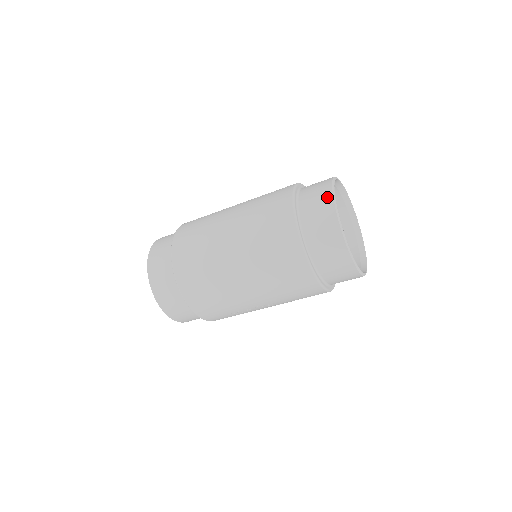
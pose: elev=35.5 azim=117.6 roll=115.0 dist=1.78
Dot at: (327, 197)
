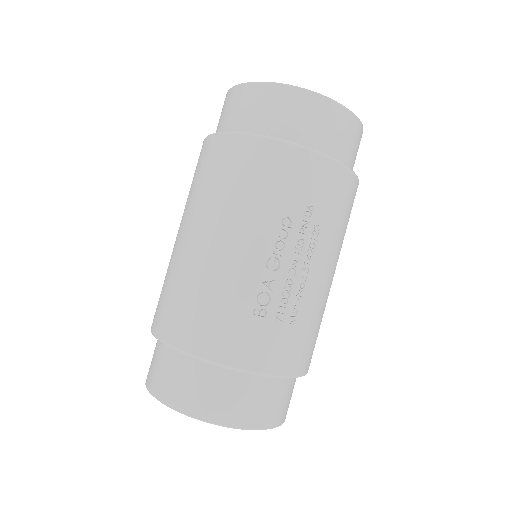
Dot at: occluded
